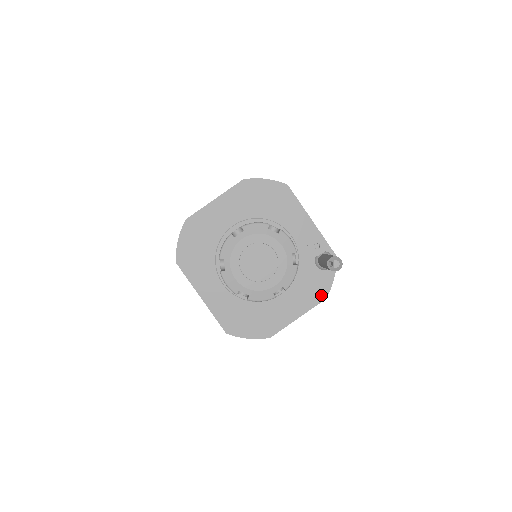
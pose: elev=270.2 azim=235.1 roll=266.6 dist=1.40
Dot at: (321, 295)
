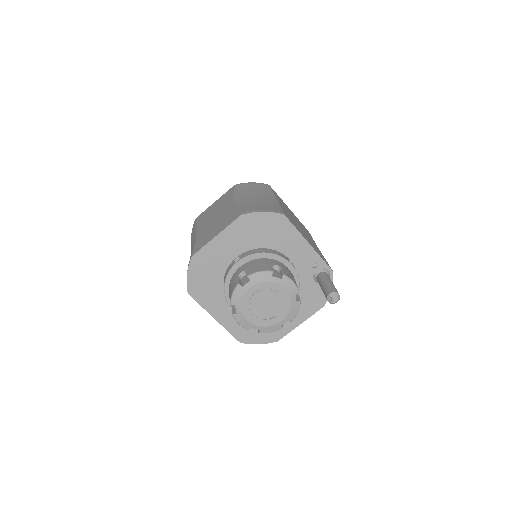
Dot at: (320, 304)
